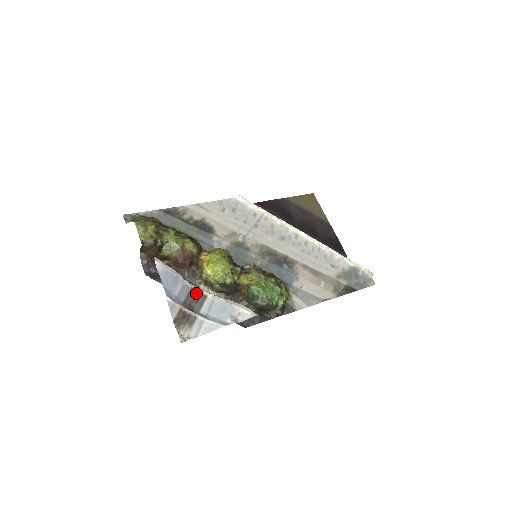
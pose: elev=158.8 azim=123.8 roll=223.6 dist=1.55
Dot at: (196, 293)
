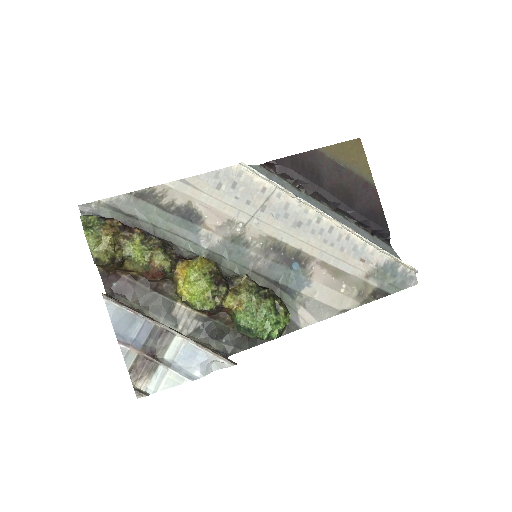
Dot at: (161, 331)
